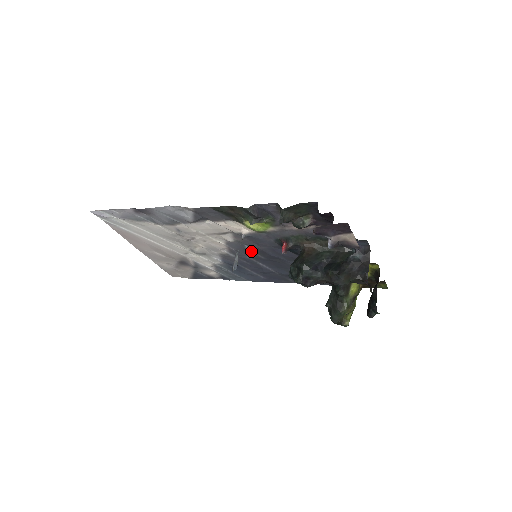
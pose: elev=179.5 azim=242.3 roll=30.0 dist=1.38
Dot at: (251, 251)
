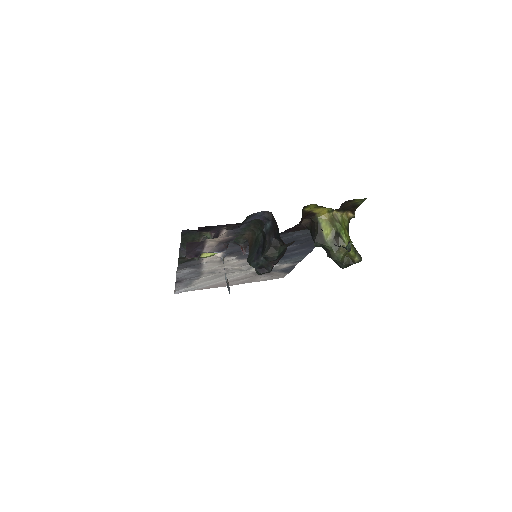
Dot at: occluded
